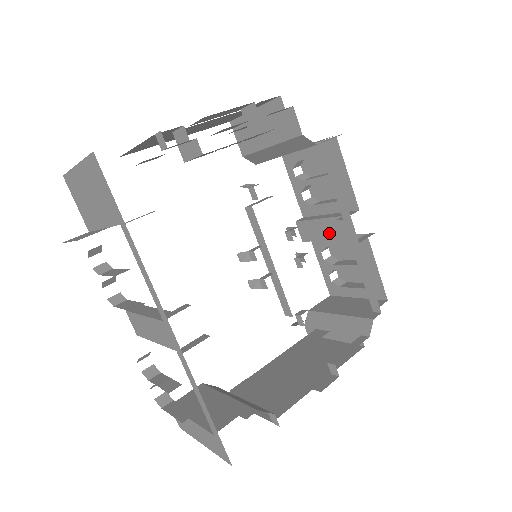
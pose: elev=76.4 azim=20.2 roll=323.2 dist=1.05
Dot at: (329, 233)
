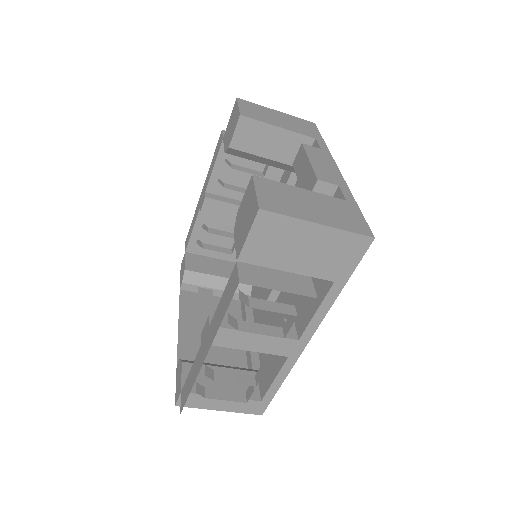
Dot at: occluded
